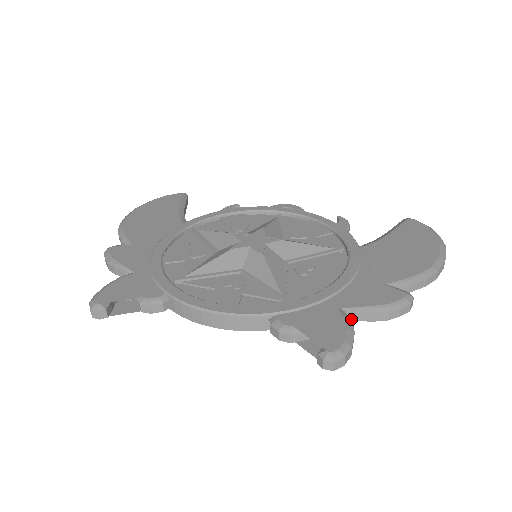
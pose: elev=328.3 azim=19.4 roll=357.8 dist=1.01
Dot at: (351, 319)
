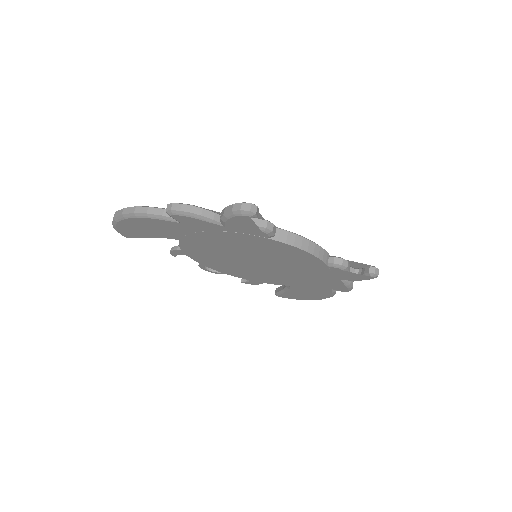
Dot at: occluded
